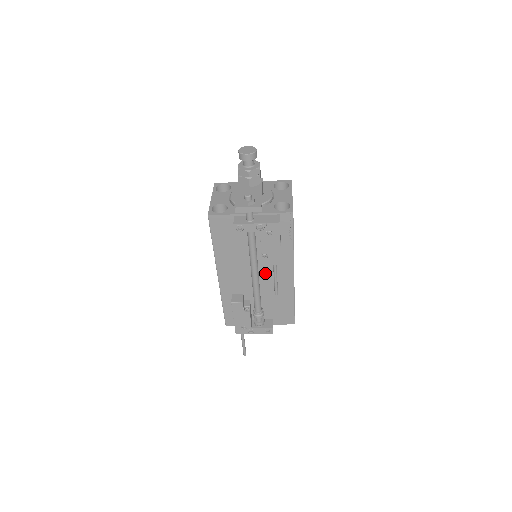
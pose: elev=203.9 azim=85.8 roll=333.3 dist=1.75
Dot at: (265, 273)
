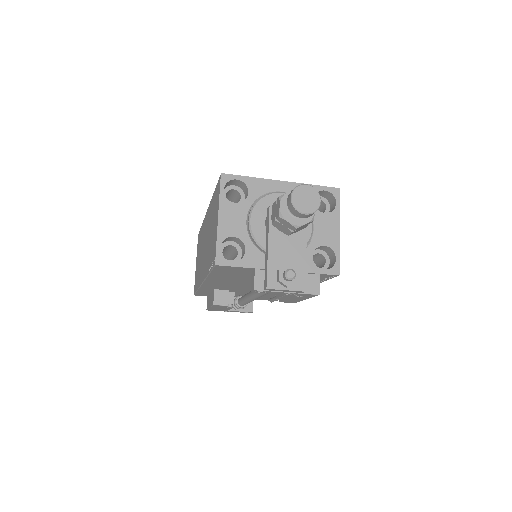
Dot at: occluded
